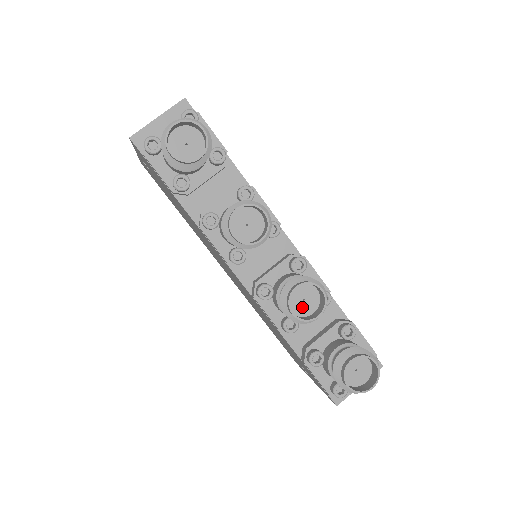
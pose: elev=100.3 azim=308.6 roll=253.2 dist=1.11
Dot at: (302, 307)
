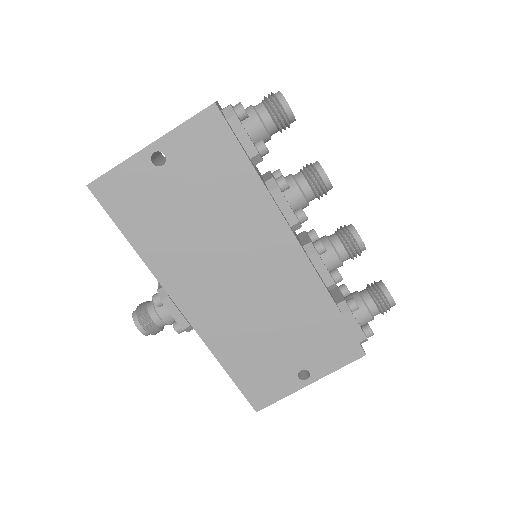
Dot at: occluded
